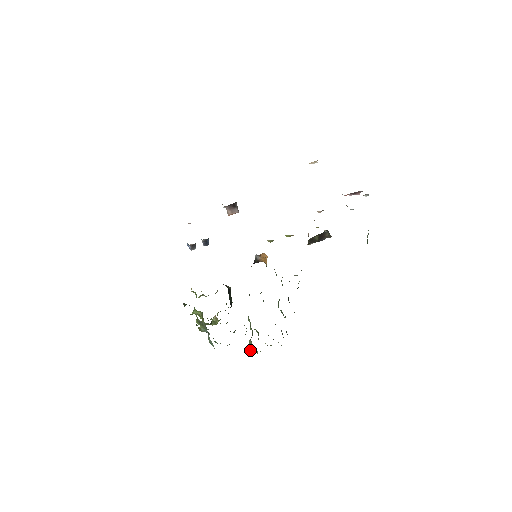
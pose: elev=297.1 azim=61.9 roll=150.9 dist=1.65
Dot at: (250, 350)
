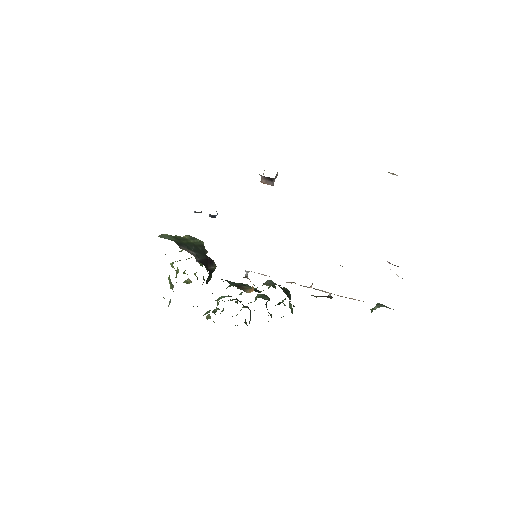
Dot at: occluded
